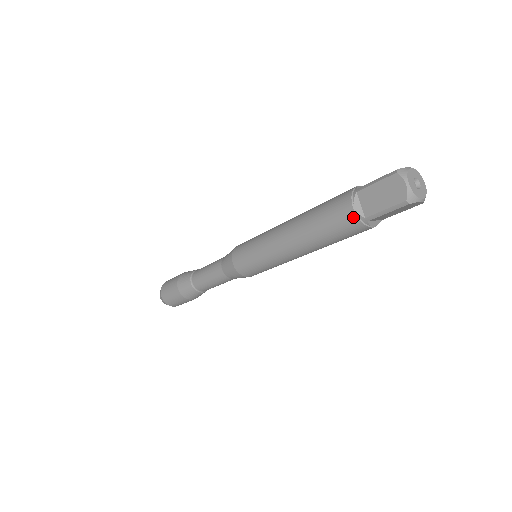
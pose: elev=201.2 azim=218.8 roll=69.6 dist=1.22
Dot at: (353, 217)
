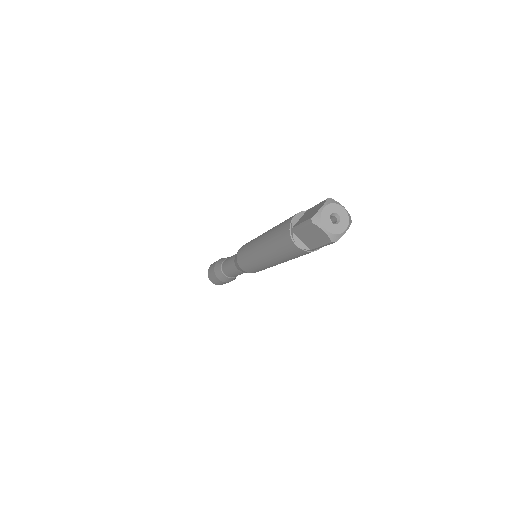
Dot at: (301, 251)
